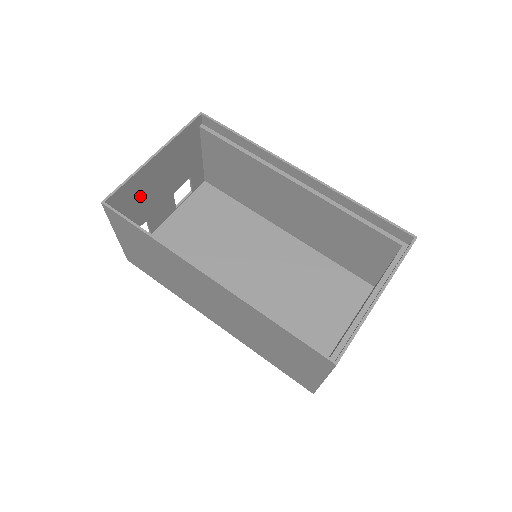
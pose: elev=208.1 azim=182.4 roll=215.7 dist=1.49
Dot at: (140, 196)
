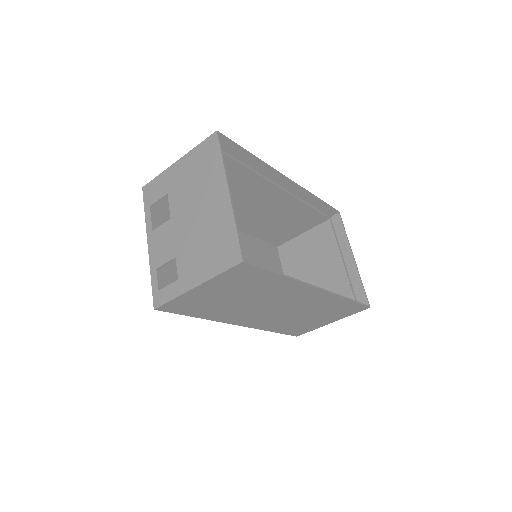
Dot at: (208, 237)
